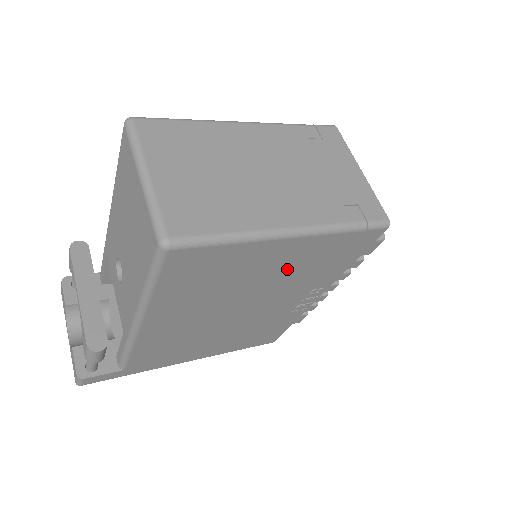
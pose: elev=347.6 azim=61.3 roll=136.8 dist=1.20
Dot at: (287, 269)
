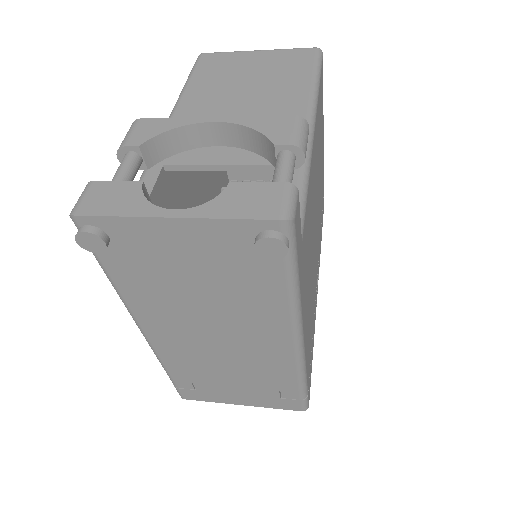
Dot at: (321, 187)
